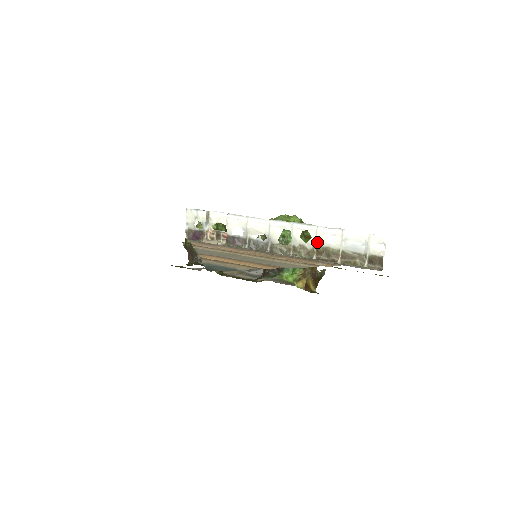
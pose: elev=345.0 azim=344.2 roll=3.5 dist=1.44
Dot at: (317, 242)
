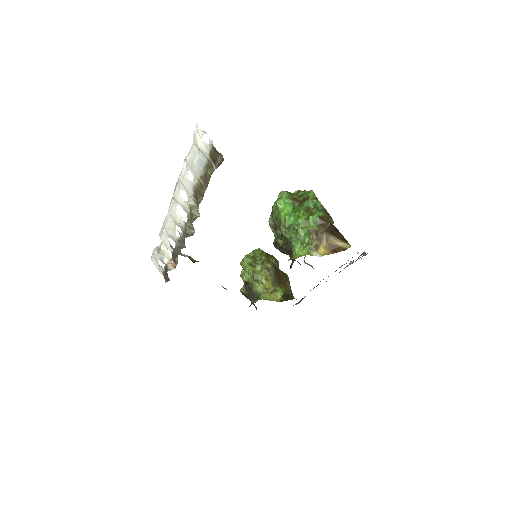
Dot at: (189, 191)
